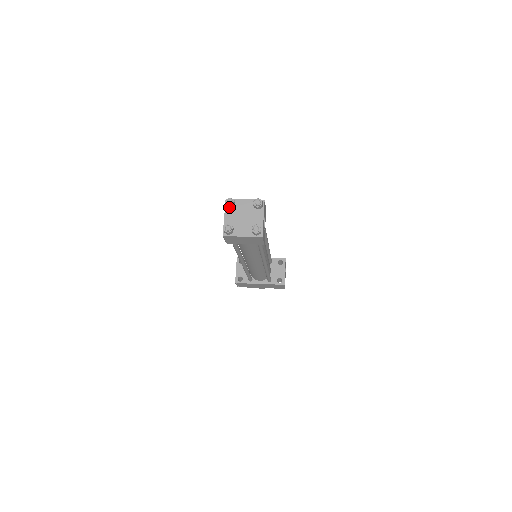
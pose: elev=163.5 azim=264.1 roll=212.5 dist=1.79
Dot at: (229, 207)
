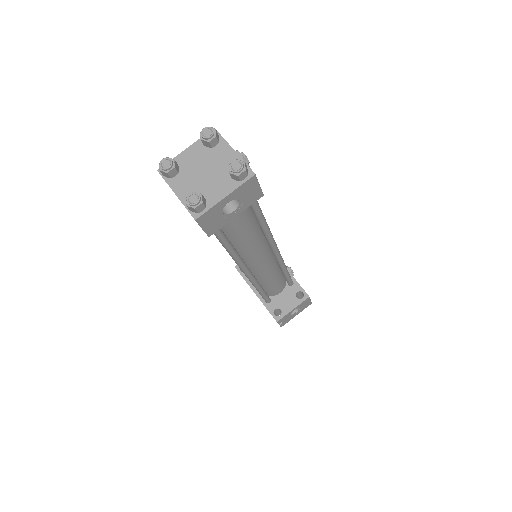
Dot at: (202, 140)
